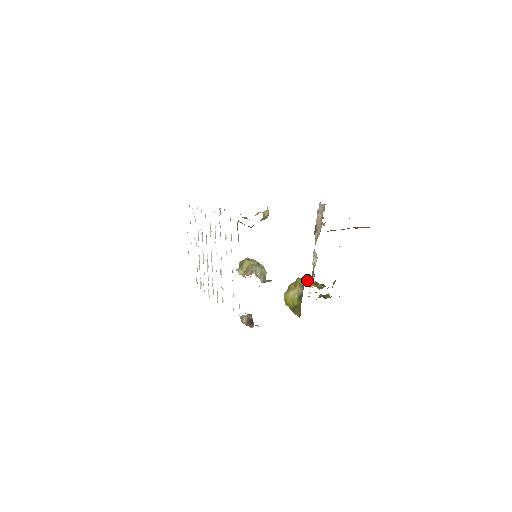
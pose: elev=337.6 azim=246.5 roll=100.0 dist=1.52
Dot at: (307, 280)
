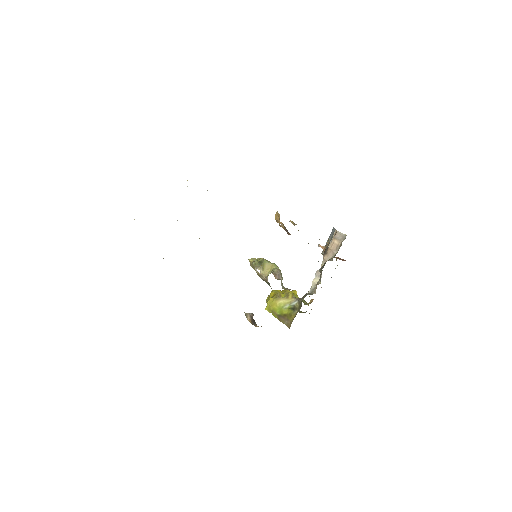
Dot at: (296, 293)
